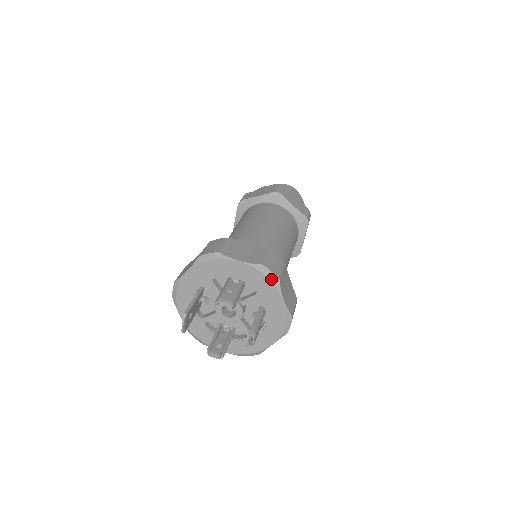
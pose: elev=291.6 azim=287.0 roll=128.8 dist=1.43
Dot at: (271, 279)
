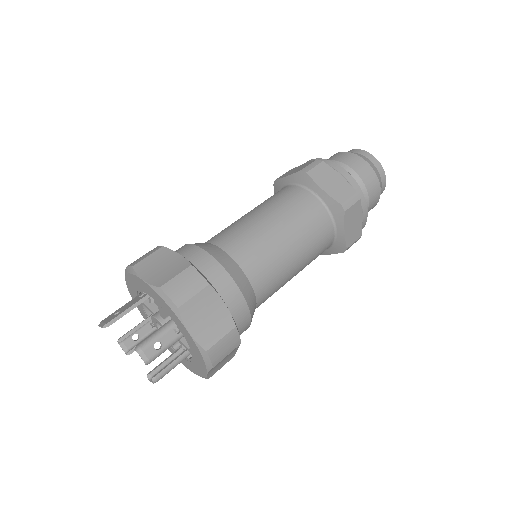
Dot at: (206, 363)
